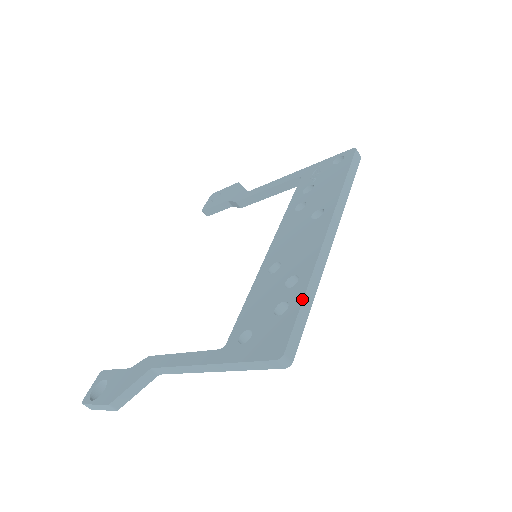
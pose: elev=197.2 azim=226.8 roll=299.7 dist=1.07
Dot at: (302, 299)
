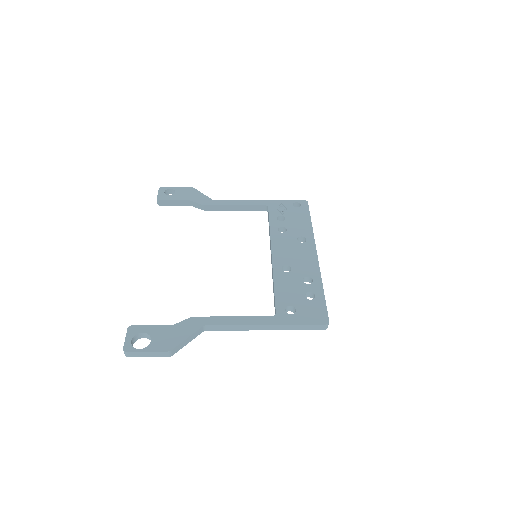
Dot at: occluded
